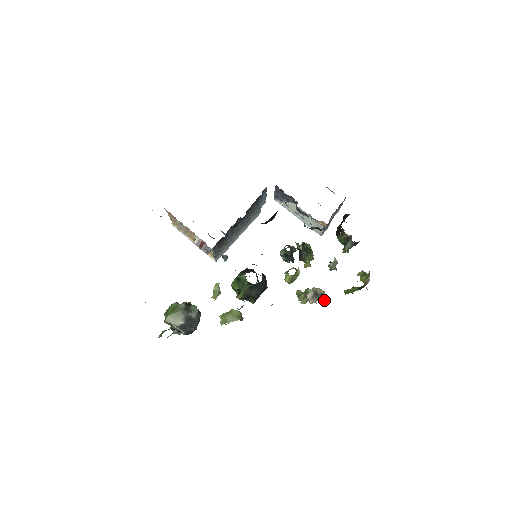
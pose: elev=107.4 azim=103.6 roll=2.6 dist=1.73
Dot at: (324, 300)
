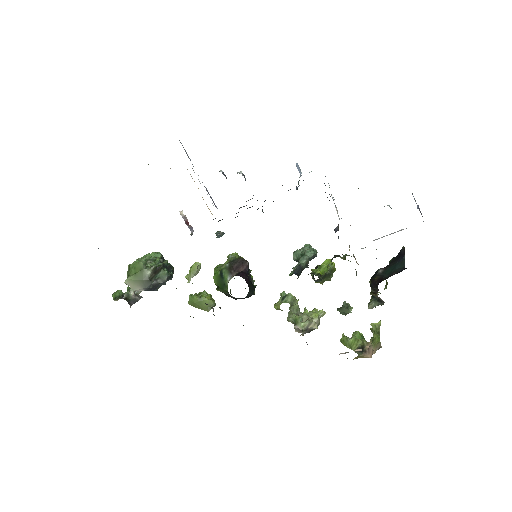
Dot at: occluded
